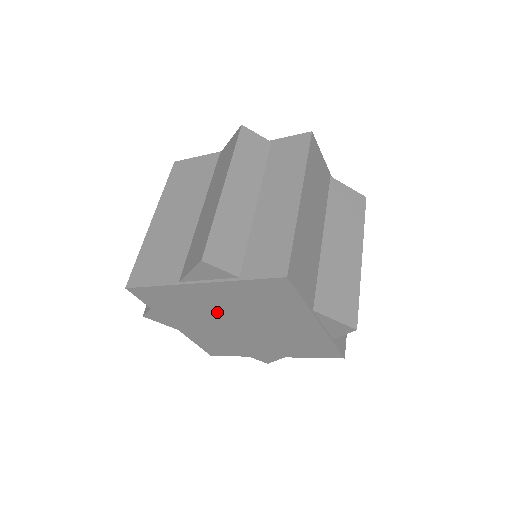
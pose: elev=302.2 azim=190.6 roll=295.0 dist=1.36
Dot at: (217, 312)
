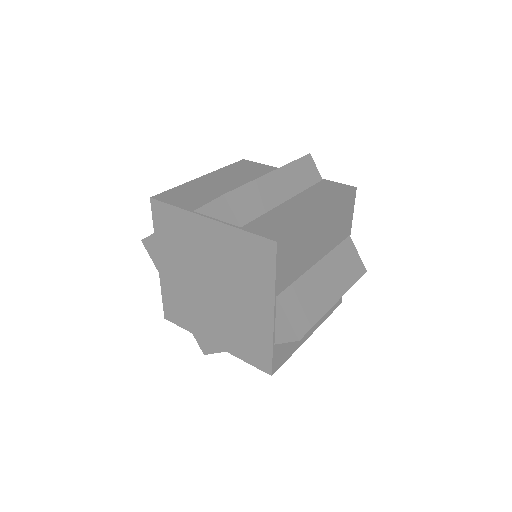
Dot at: (202, 261)
